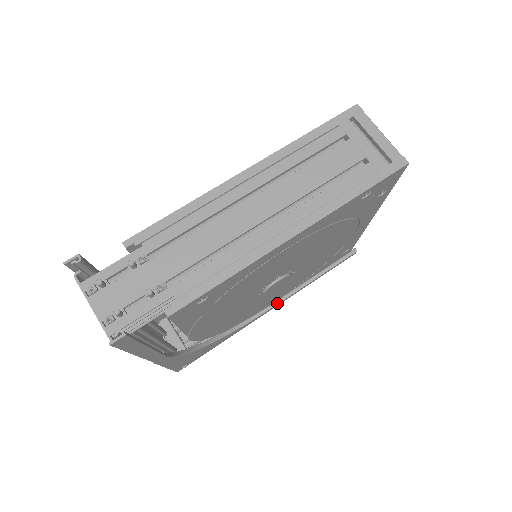
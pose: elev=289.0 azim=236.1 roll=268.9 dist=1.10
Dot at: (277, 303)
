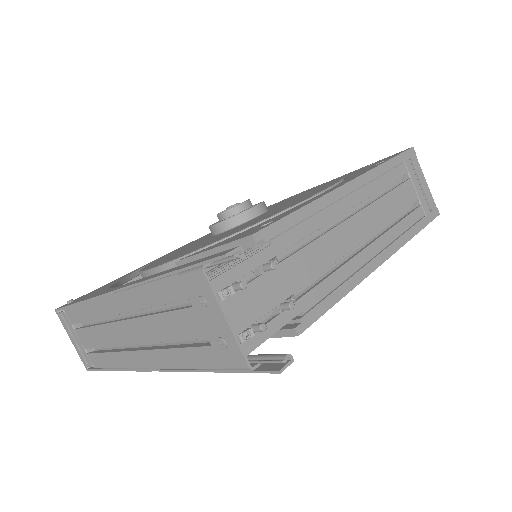
Dot at: occluded
